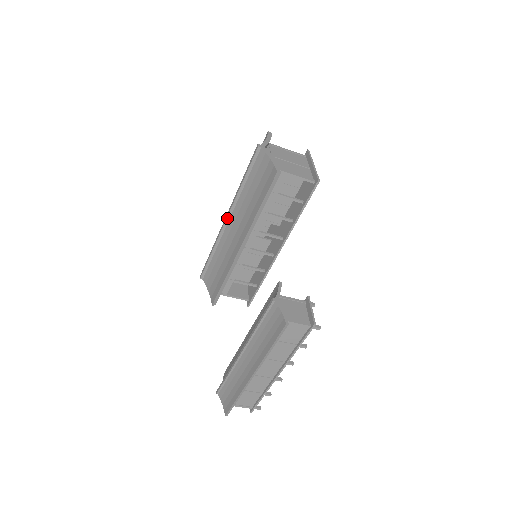
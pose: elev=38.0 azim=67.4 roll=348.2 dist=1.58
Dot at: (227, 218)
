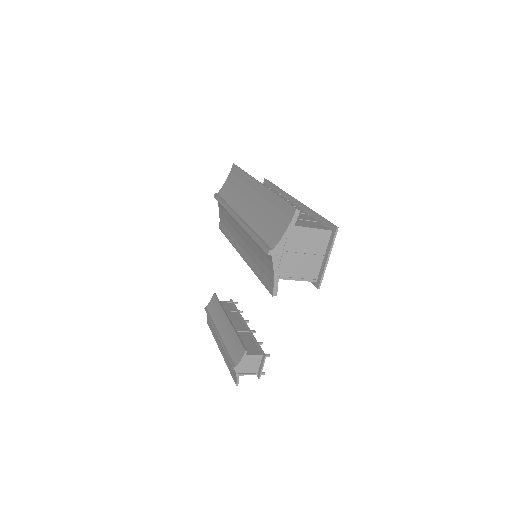
Dot at: (238, 222)
